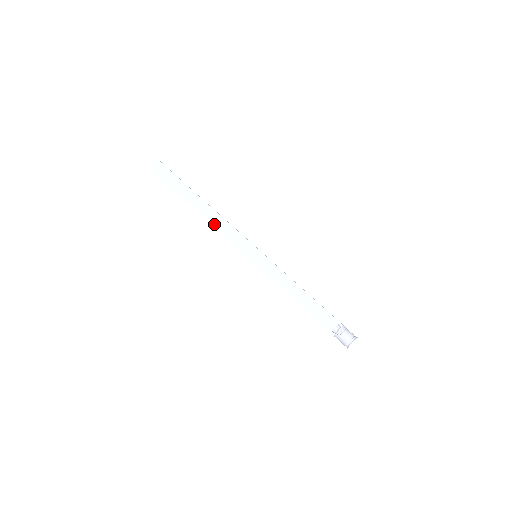
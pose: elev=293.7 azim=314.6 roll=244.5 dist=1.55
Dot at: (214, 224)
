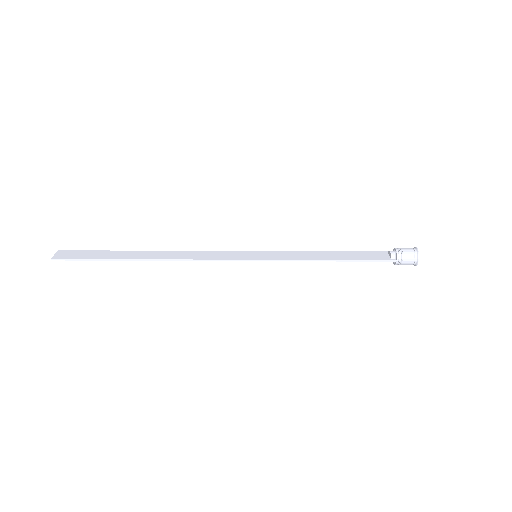
Dot at: (183, 258)
